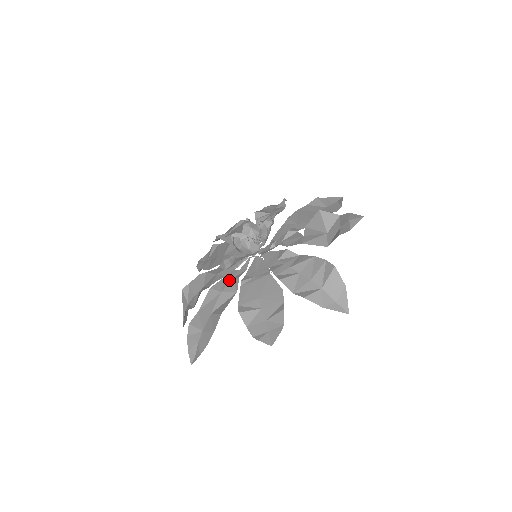
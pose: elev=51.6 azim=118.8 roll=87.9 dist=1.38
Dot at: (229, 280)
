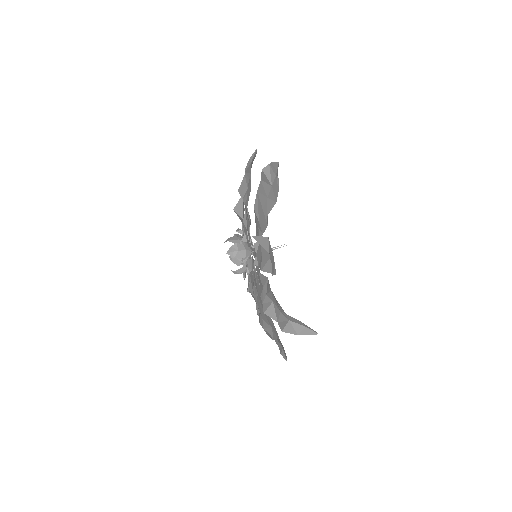
Dot at: (252, 285)
